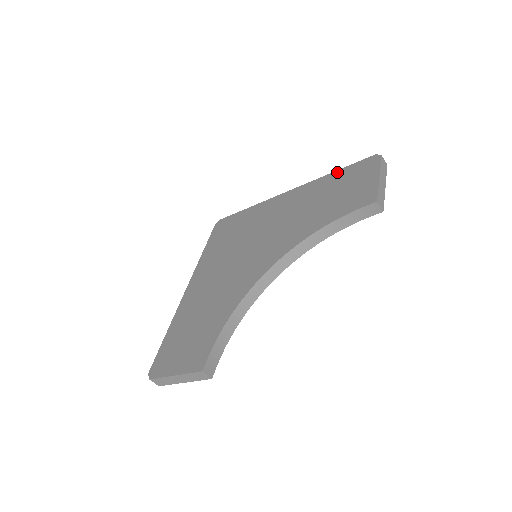
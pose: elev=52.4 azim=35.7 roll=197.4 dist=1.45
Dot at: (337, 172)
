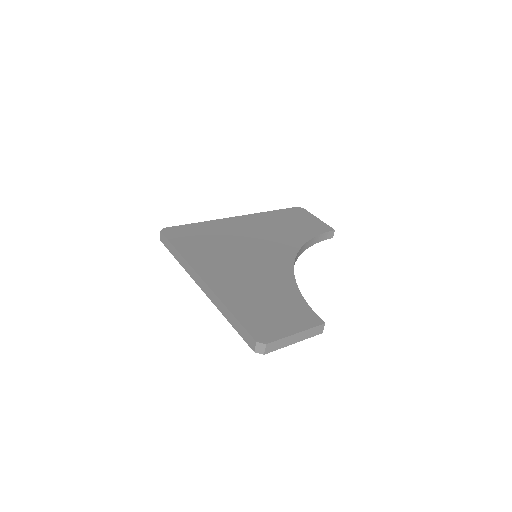
Dot at: (276, 211)
